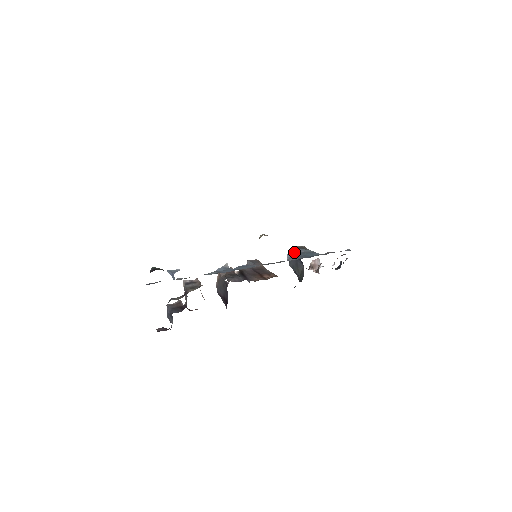
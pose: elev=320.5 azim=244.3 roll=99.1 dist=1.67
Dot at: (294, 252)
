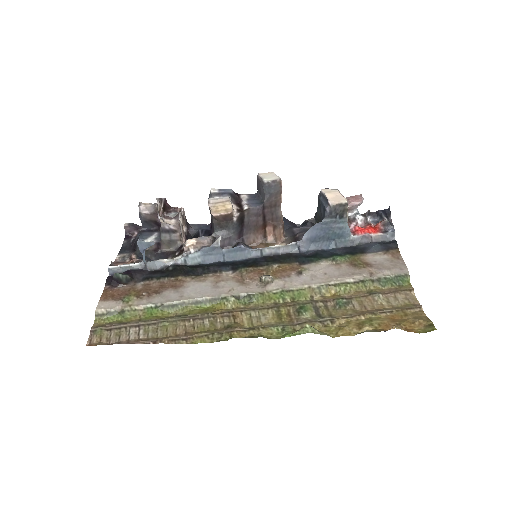
Dot at: (321, 226)
